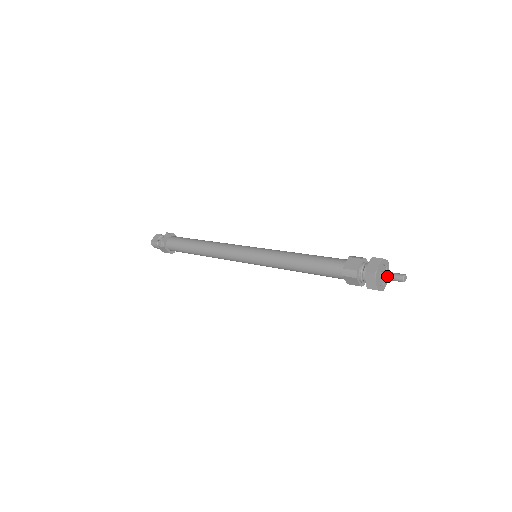
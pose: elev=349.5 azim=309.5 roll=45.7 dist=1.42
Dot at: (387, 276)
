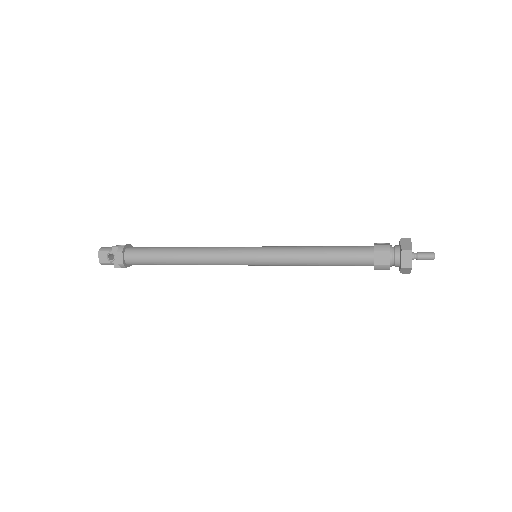
Dot at: (418, 259)
